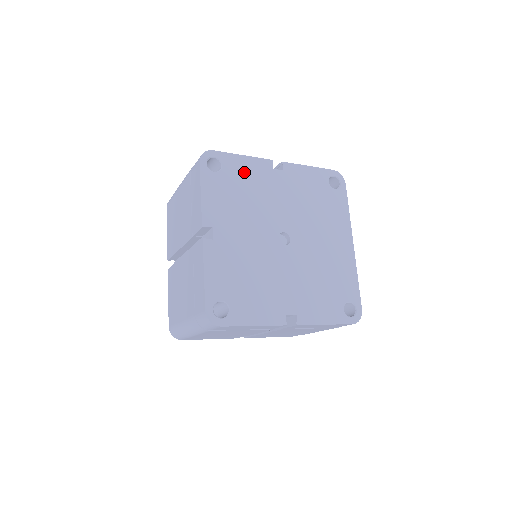
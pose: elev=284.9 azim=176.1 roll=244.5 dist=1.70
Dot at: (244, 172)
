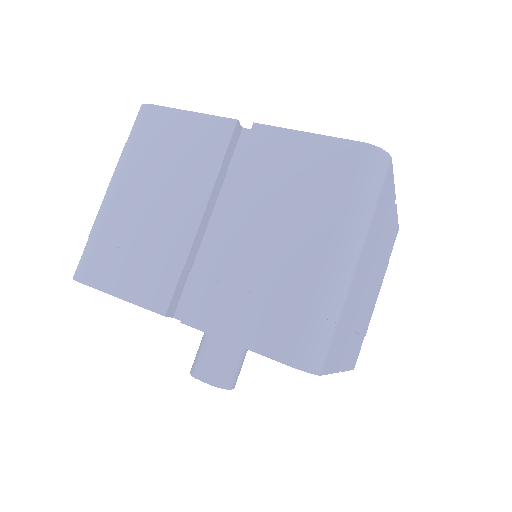
Dot at: occluded
